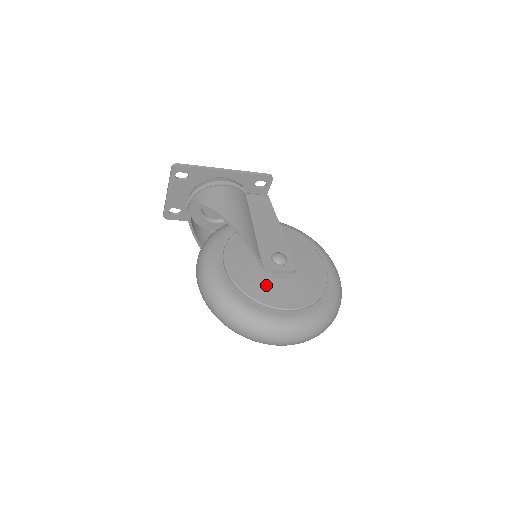
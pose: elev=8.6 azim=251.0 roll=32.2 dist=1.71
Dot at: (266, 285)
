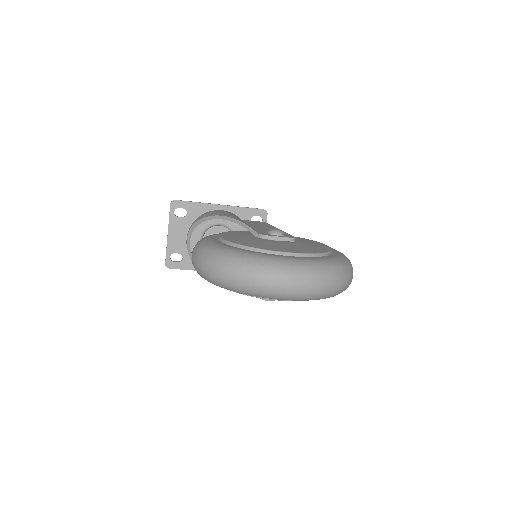
Dot at: (263, 243)
